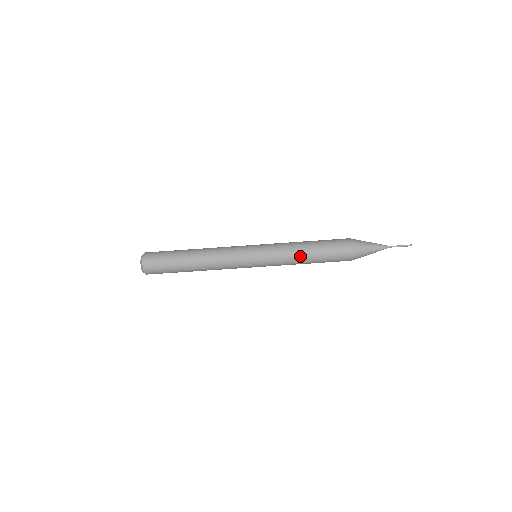
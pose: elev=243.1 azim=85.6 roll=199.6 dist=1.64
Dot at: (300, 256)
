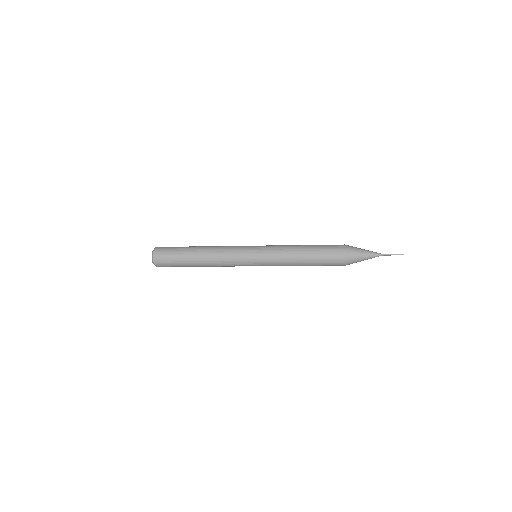
Dot at: occluded
